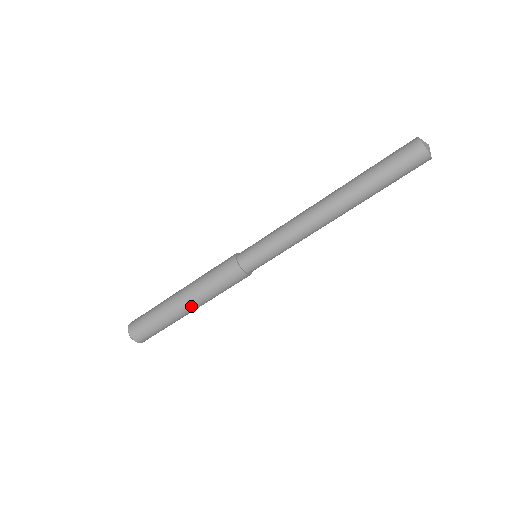
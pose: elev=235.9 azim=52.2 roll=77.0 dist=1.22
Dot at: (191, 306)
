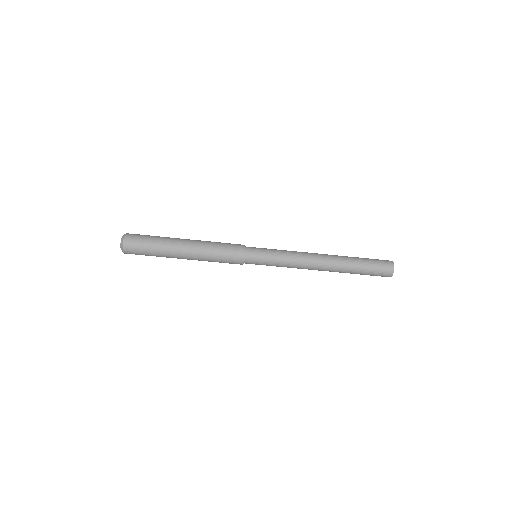
Dot at: (189, 258)
